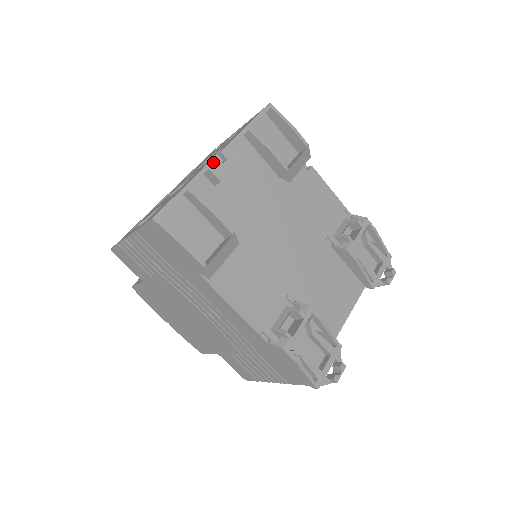
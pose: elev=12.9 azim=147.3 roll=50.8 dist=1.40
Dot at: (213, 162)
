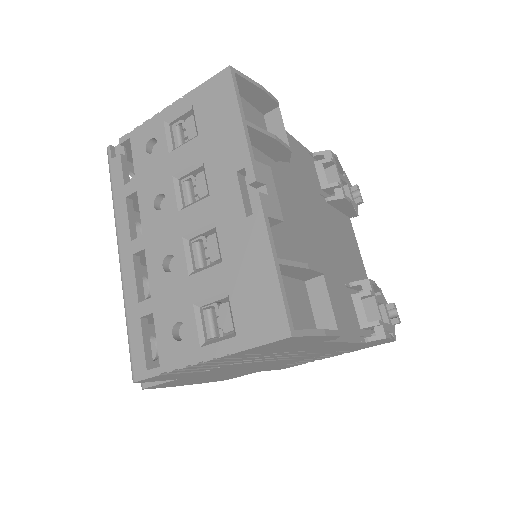
Dot at: (263, 202)
